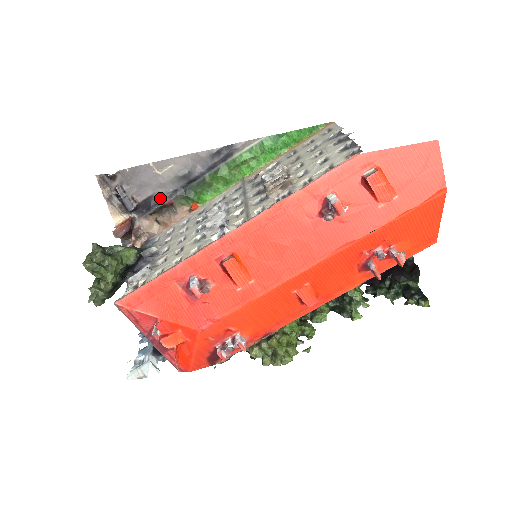
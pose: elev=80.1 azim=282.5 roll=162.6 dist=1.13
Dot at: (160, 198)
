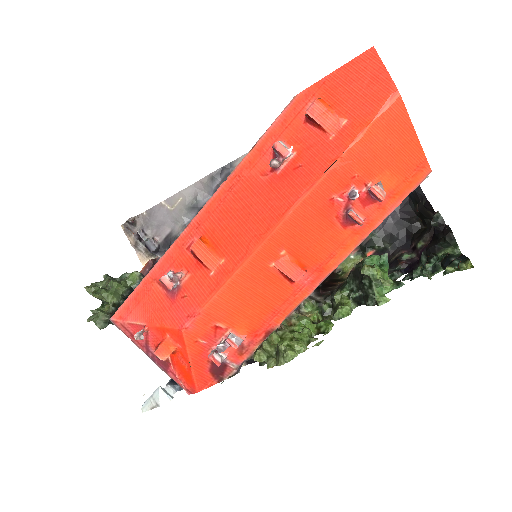
Dot at: (177, 233)
